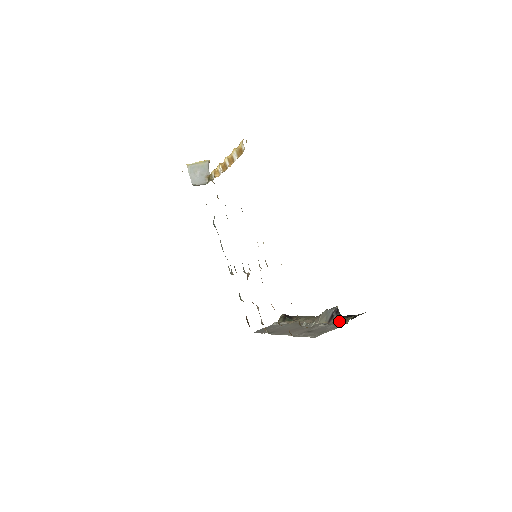
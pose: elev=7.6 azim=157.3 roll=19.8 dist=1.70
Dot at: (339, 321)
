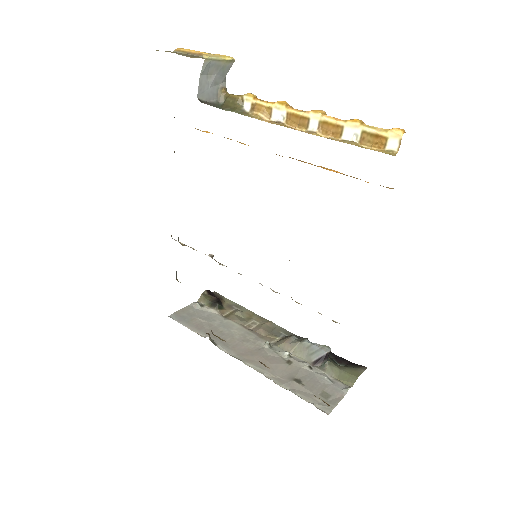
Dot at: (333, 372)
